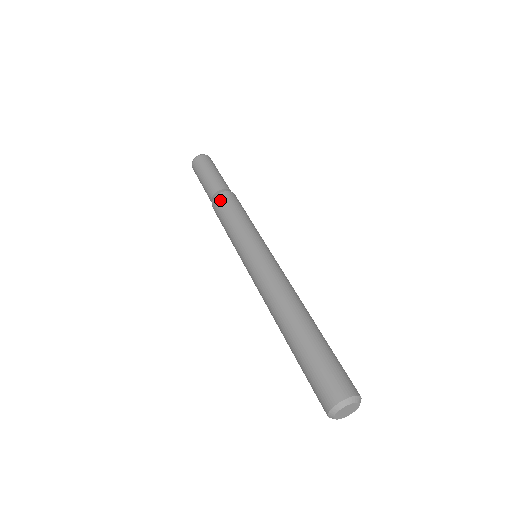
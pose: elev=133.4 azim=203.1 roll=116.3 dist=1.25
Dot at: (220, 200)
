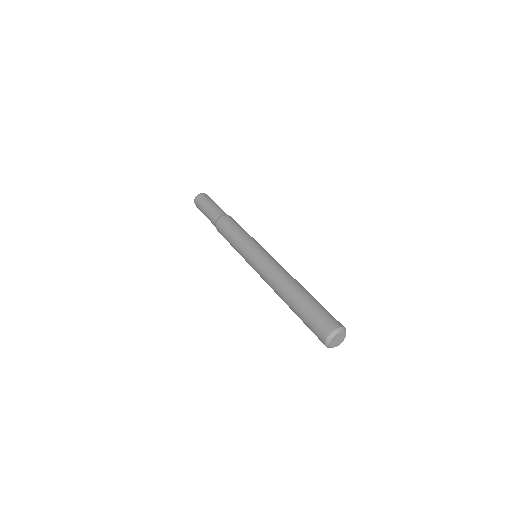
Dot at: (227, 219)
